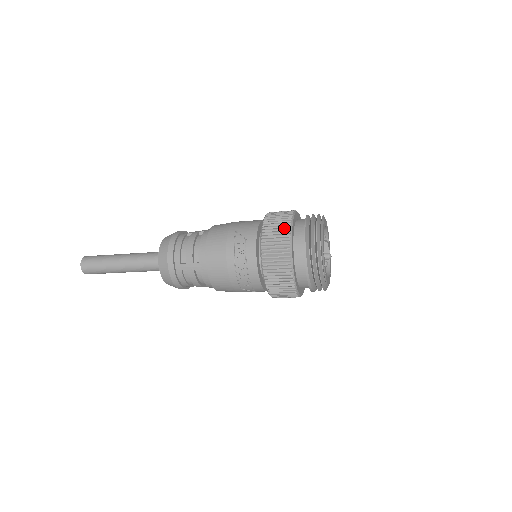
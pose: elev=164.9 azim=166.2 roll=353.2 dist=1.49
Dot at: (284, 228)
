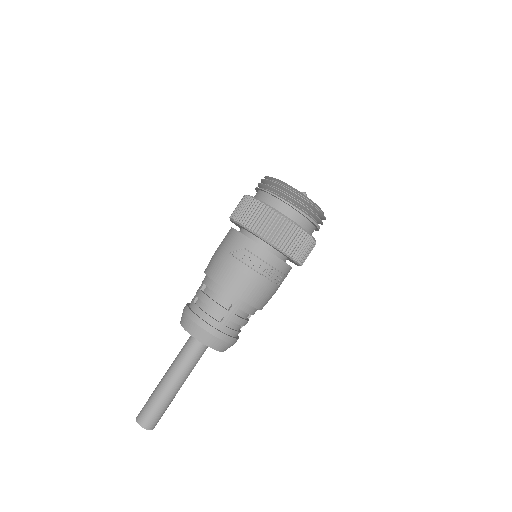
Dot at: (260, 209)
